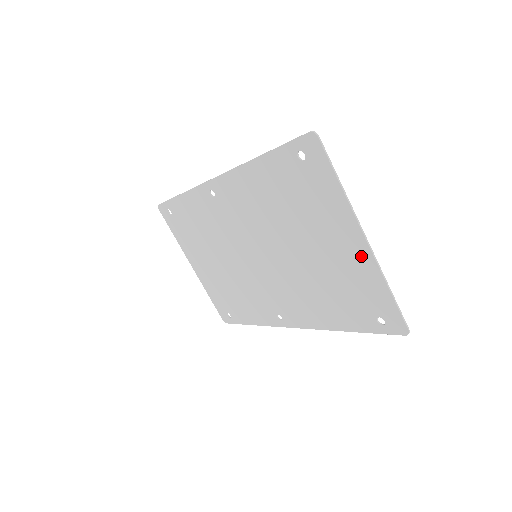
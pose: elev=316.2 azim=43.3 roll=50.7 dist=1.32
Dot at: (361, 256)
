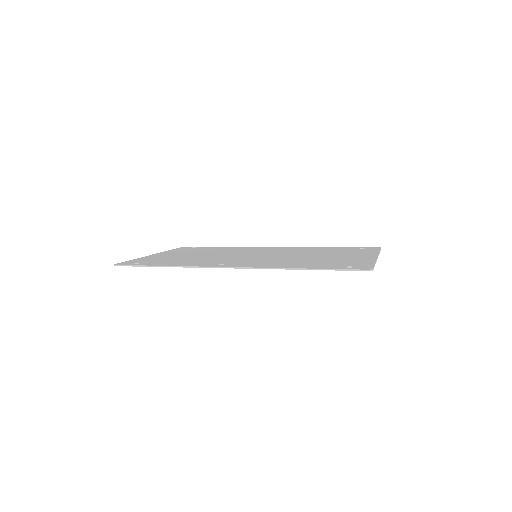
Dot at: occluded
